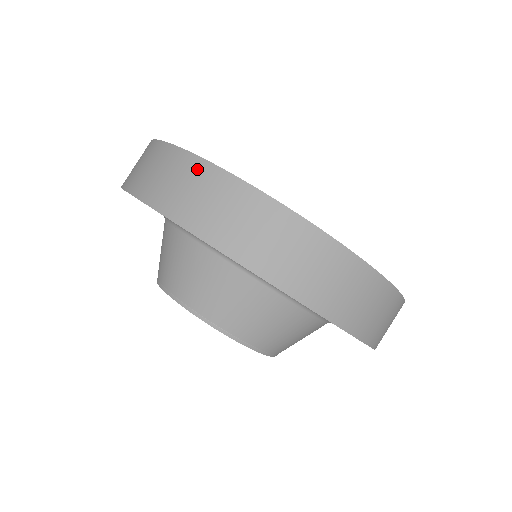
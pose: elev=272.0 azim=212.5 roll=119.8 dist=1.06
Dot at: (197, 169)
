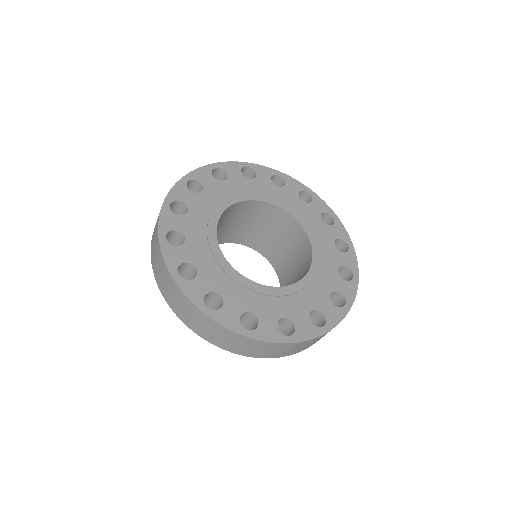
Dot at: (204, 319)
